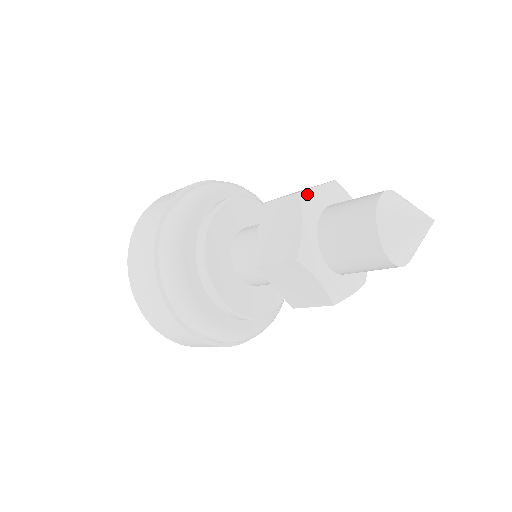
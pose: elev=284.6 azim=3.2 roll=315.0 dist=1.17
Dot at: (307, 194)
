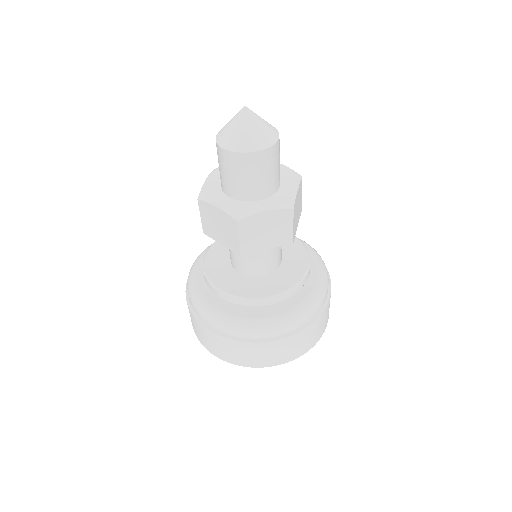
Dot at: (202, 194)
